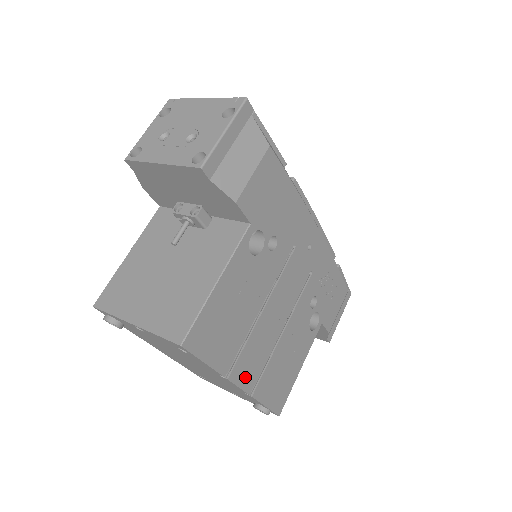
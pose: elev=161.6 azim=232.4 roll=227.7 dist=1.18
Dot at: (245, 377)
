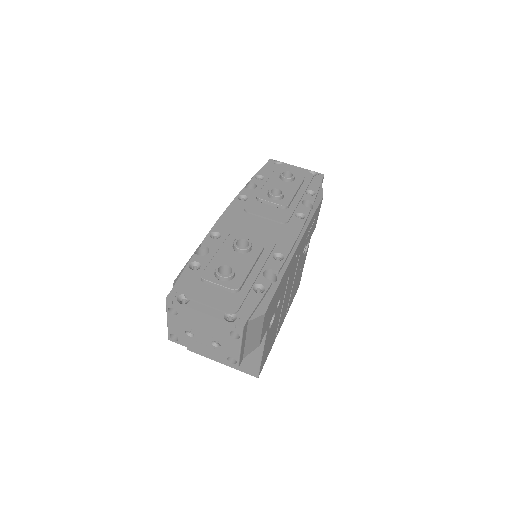
Dot at: occluded
